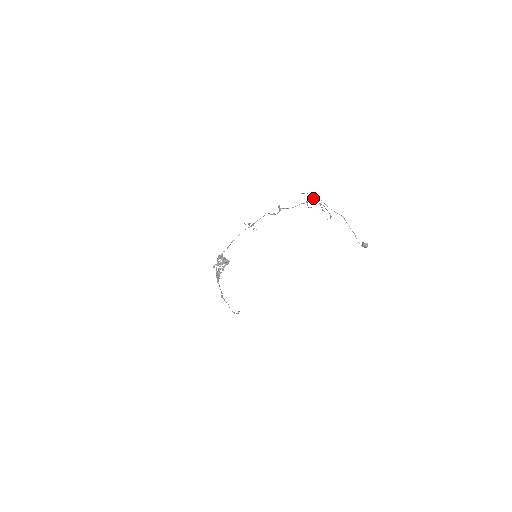
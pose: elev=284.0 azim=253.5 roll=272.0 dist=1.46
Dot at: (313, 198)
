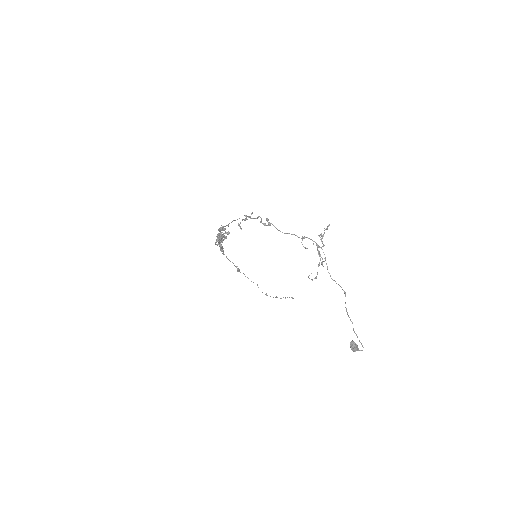
Dot at: occluded
